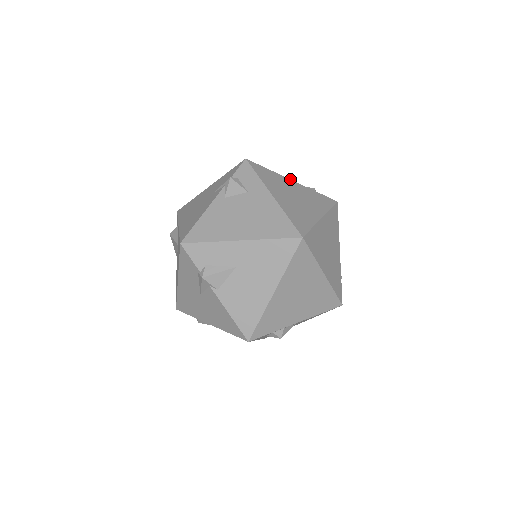
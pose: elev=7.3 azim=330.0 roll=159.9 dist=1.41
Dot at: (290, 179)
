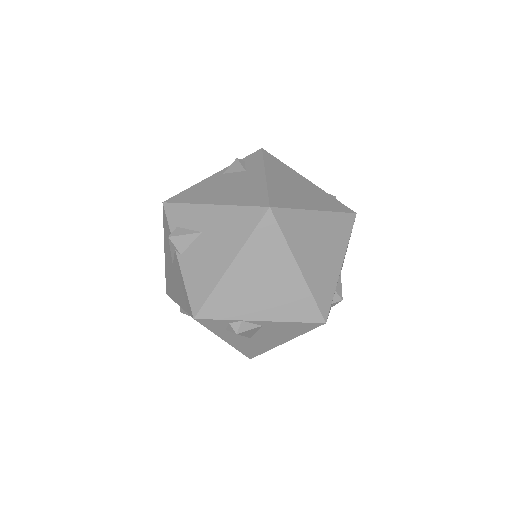
Dot at: (305, 178)
